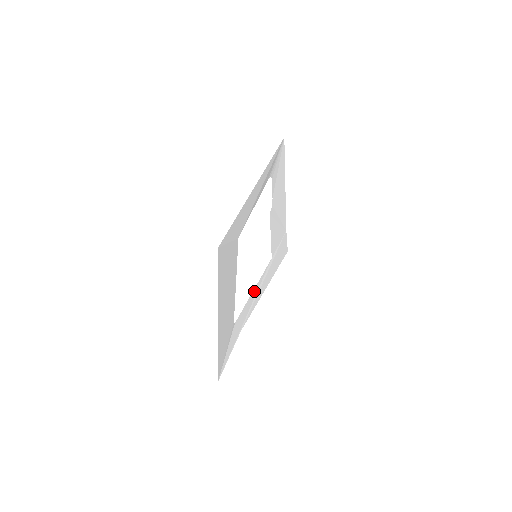
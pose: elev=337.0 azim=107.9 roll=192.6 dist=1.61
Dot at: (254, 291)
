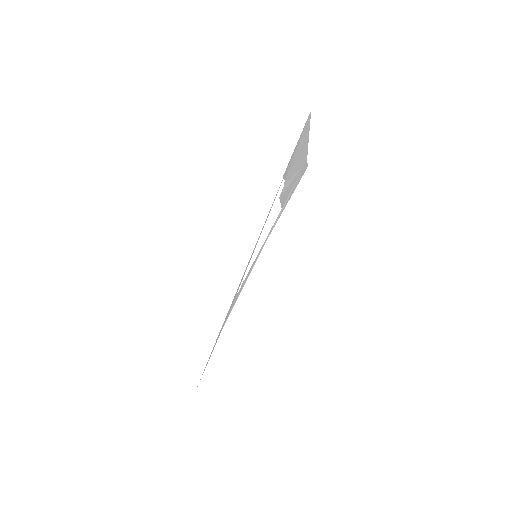
Dot at: (255, 259)
